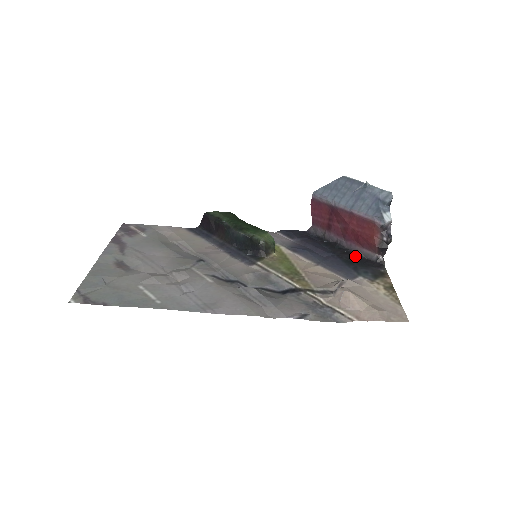
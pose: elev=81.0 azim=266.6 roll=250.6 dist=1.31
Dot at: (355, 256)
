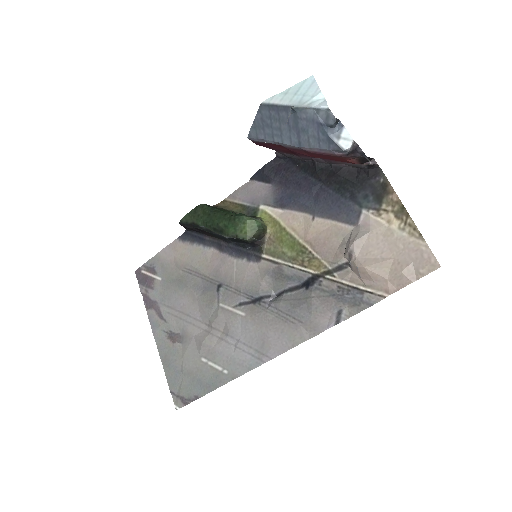
Dot at: (343, 174)
